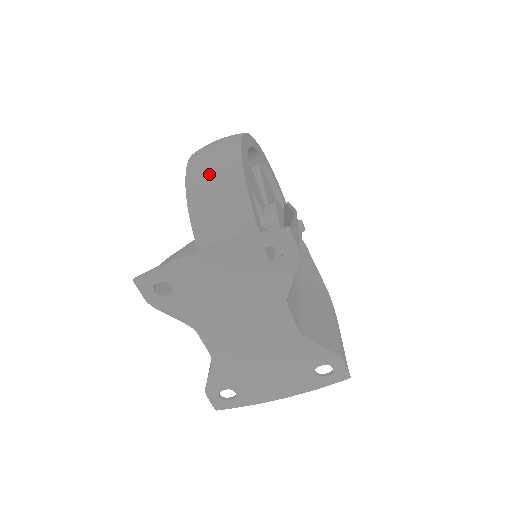
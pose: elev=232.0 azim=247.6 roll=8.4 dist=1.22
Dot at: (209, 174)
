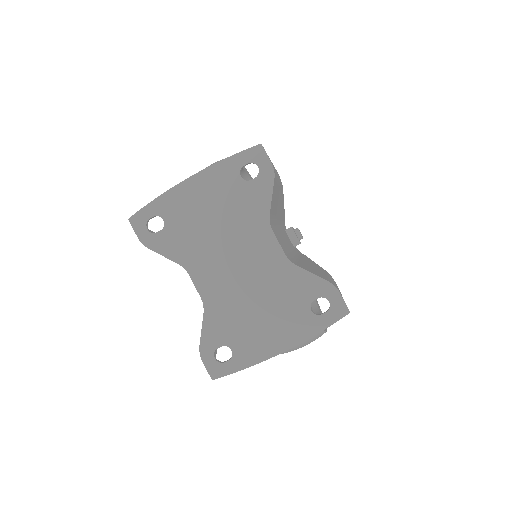
Dot at: occluded
